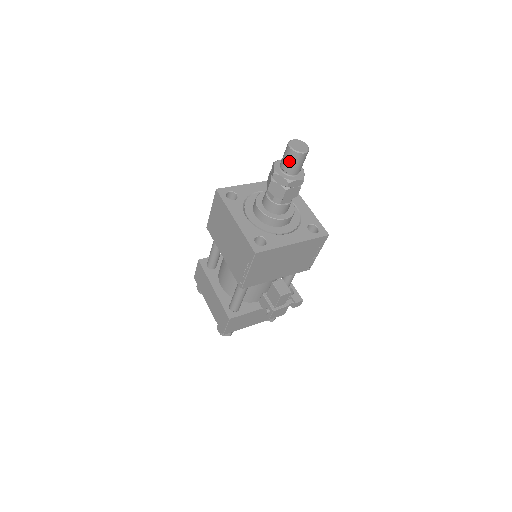
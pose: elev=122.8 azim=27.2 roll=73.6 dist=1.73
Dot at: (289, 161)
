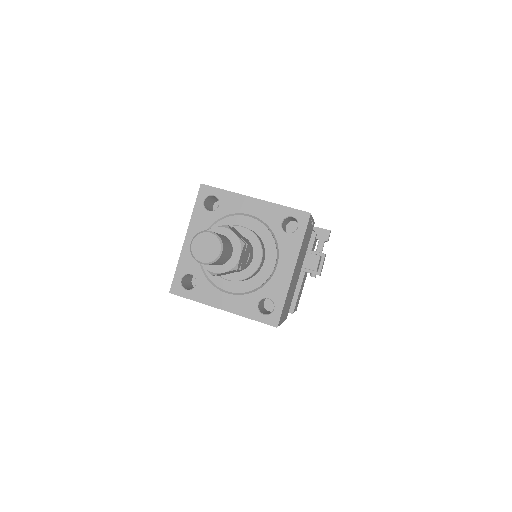
Dot at: occluded
